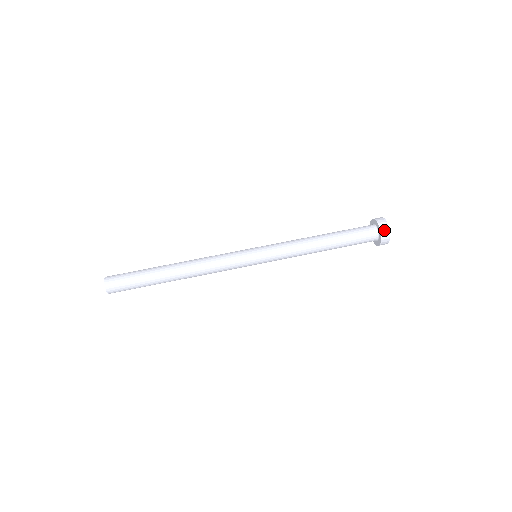
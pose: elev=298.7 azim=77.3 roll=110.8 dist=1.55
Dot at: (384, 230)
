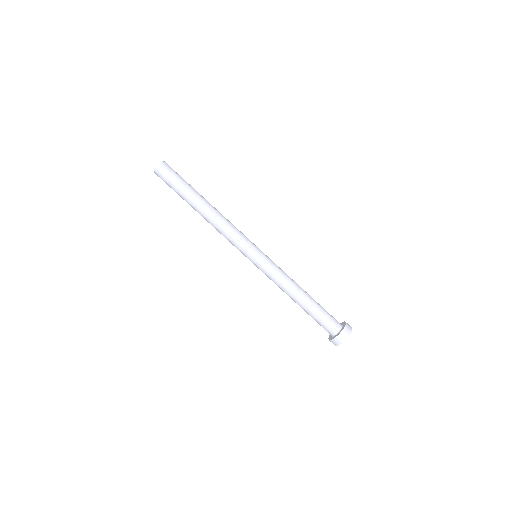
Dot at: (335, 342)
